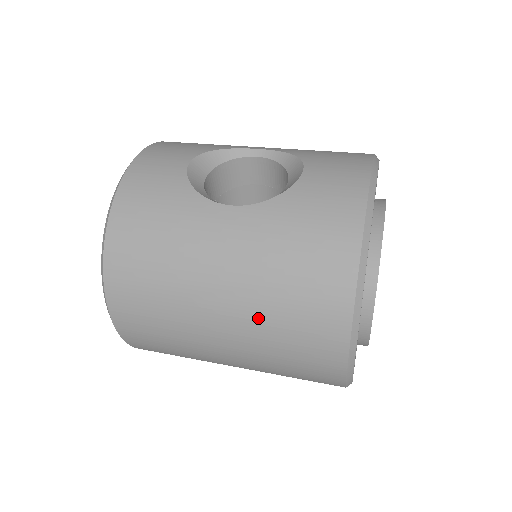
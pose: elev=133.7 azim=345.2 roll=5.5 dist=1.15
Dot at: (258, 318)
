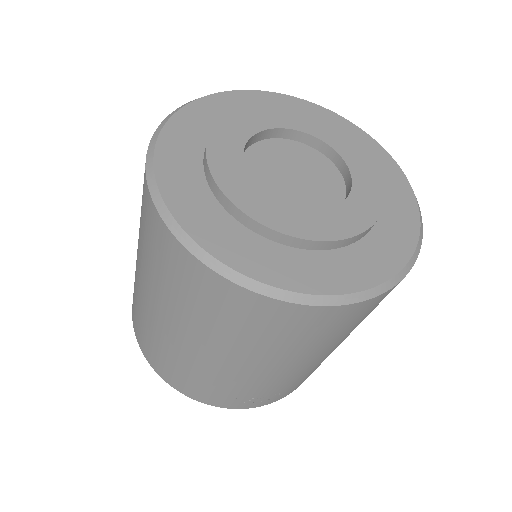
Dot at: occluded
